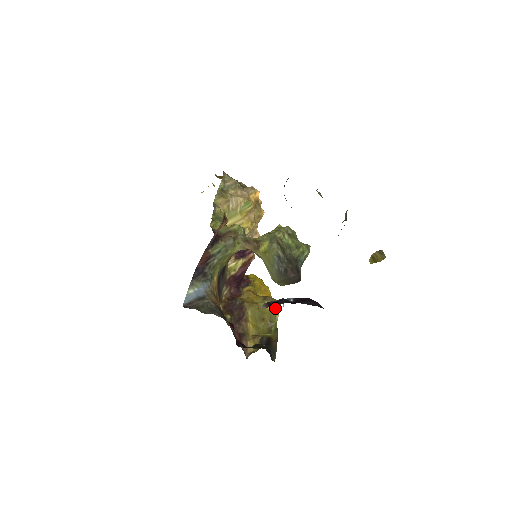
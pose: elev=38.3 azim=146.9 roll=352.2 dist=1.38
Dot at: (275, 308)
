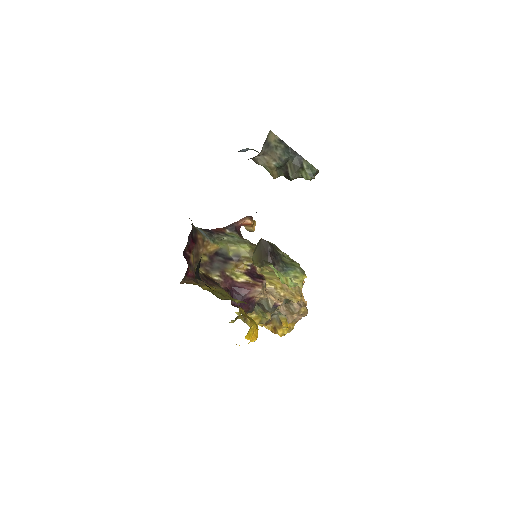
Dot at: (241, 302)
